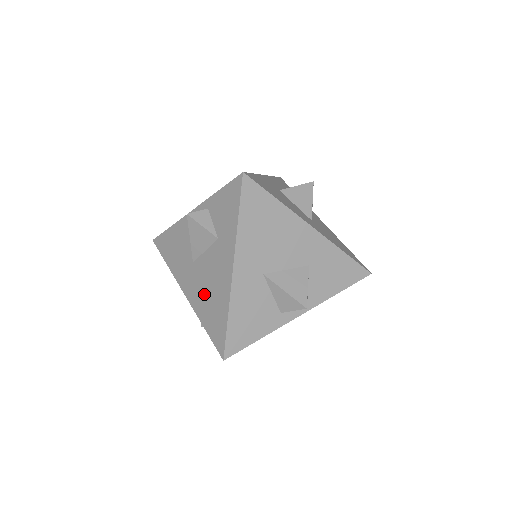
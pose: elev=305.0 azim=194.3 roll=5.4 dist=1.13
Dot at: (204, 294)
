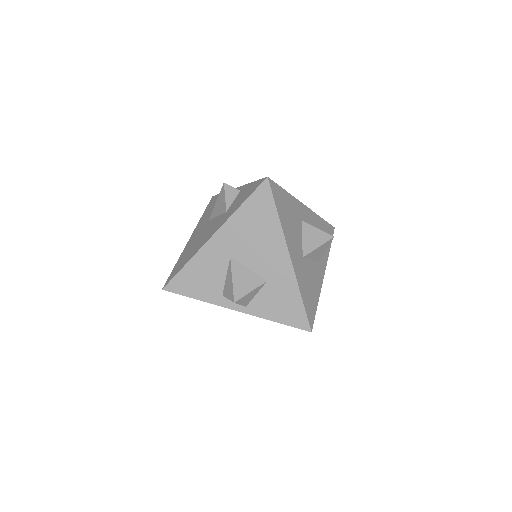
Dot at: (194, 243)
